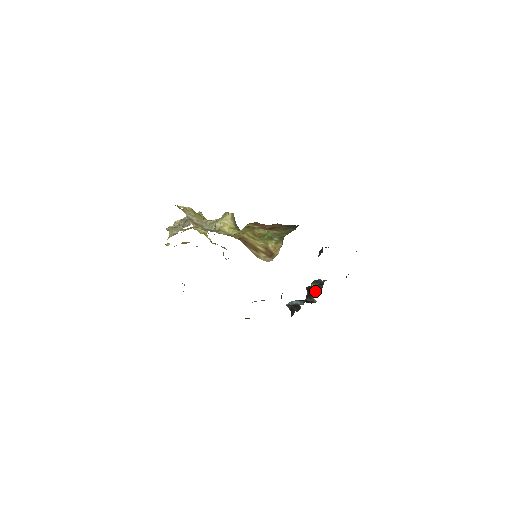
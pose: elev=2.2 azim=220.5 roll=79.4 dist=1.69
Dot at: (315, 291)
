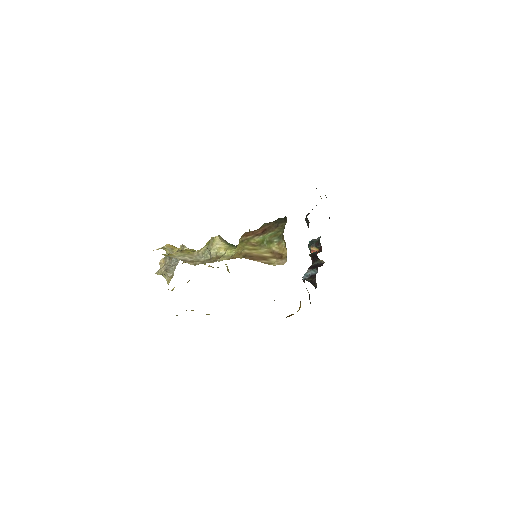
Dot at: occluded
